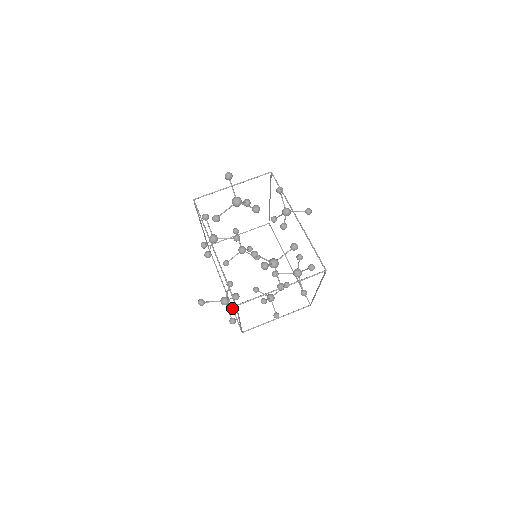
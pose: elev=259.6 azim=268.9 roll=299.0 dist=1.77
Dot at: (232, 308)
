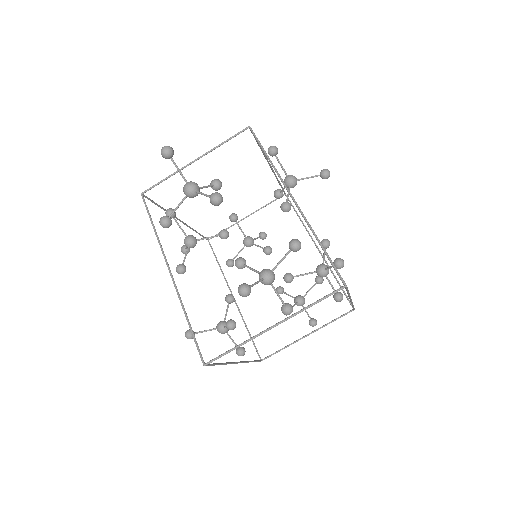
Dot at: (245, 326)
